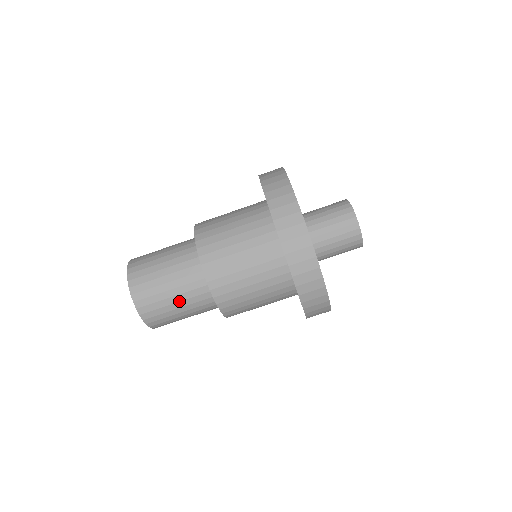
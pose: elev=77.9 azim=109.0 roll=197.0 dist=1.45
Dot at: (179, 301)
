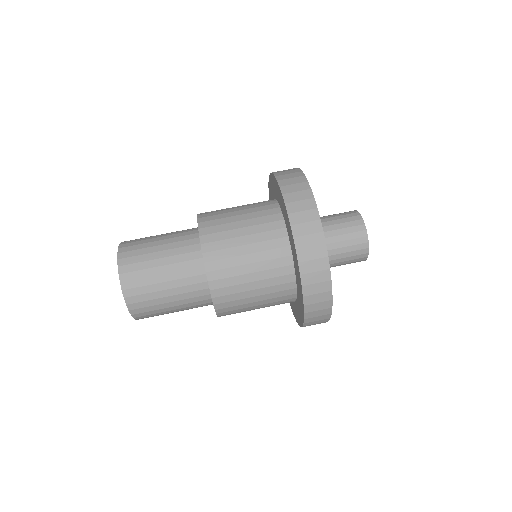
Dot at: (164, 257)
